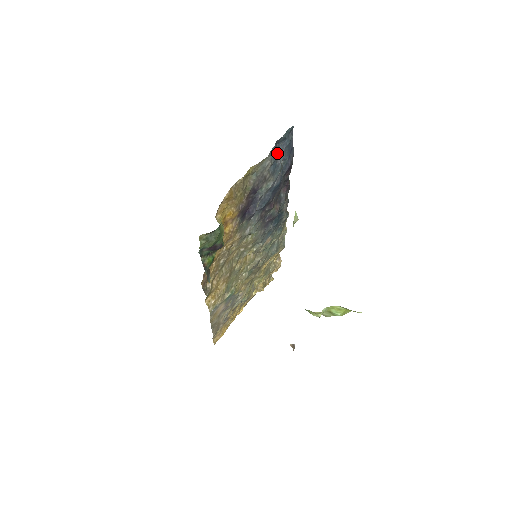
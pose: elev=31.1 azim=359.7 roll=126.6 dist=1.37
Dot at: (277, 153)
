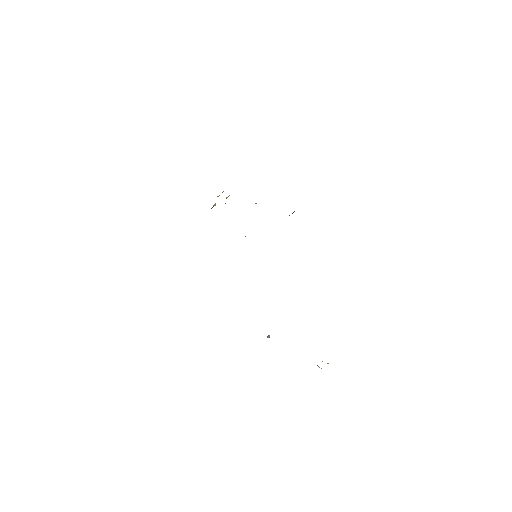
Dot at: occluded
